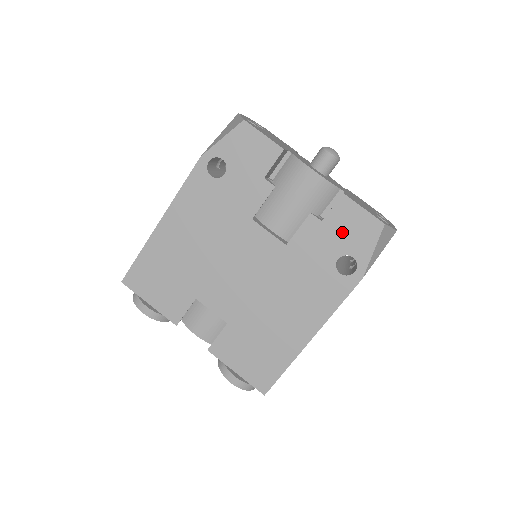
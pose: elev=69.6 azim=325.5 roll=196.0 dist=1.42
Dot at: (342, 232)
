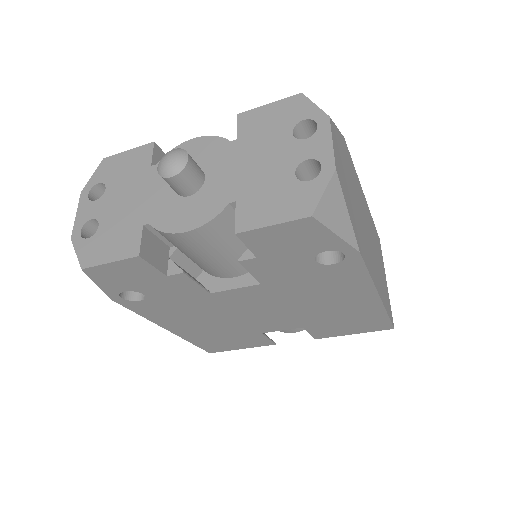
Dot at: (285, 249)
